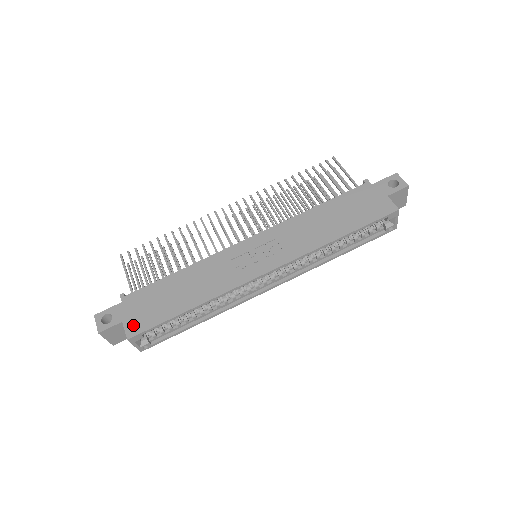
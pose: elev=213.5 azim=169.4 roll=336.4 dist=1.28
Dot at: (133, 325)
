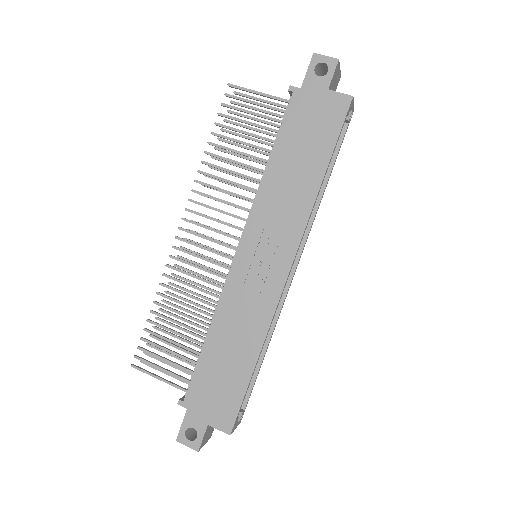
Dot at: (221, 420)
